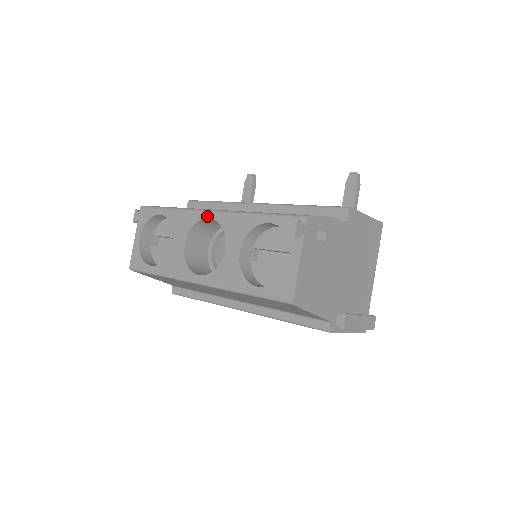
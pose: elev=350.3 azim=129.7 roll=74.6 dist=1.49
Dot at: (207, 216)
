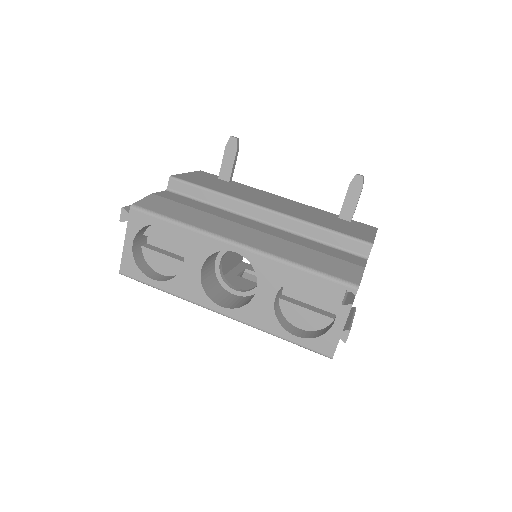
Dot at: (233, 249)
